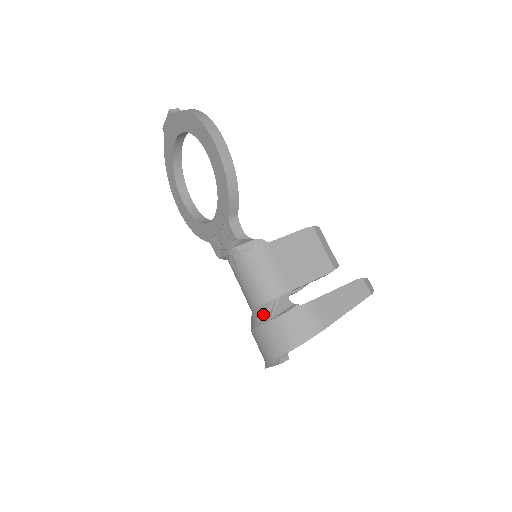
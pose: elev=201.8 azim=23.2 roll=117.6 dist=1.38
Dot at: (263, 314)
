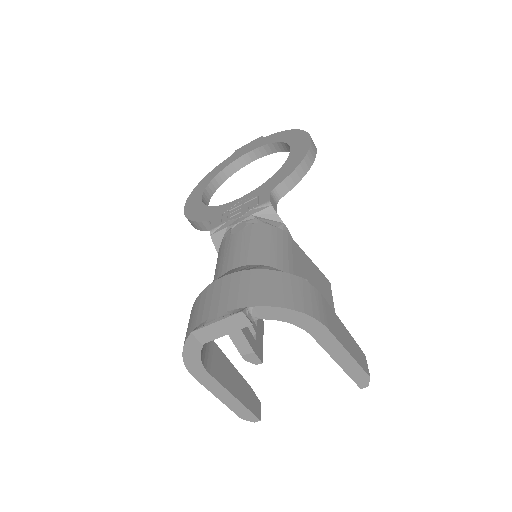
Dot at: (250, 267)
